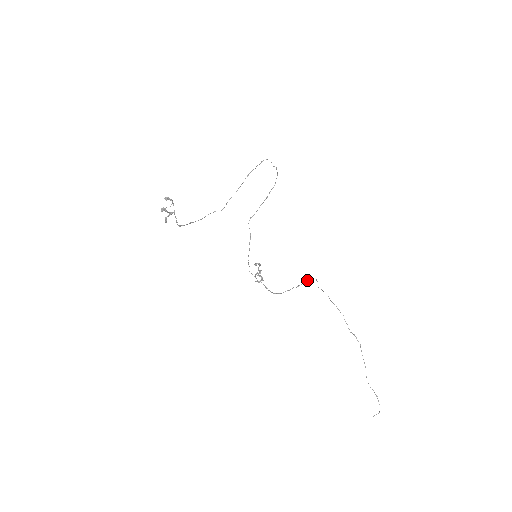
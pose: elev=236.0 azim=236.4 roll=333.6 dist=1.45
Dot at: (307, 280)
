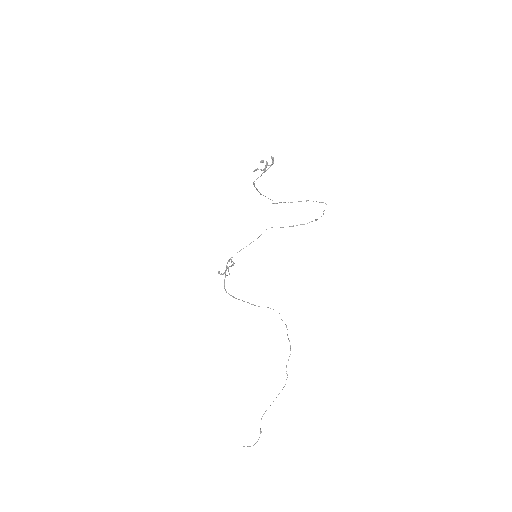
Dot at: occluded
